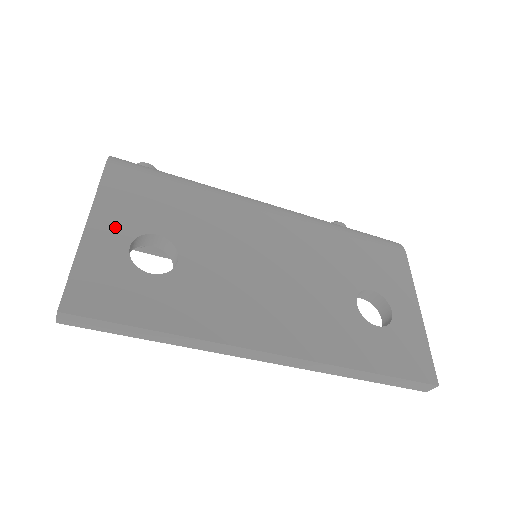
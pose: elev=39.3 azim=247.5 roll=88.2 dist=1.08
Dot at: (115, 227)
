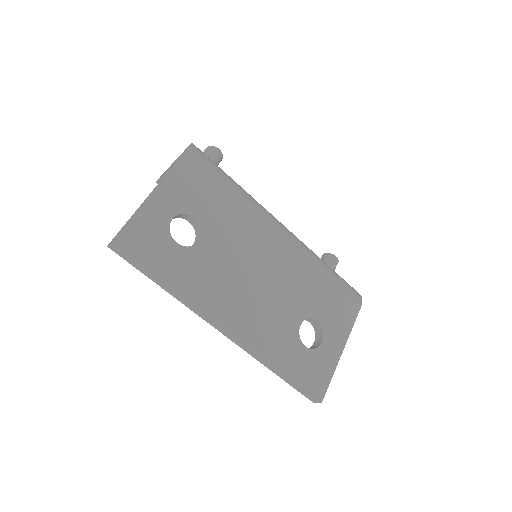
Dot at: (170, 201)
